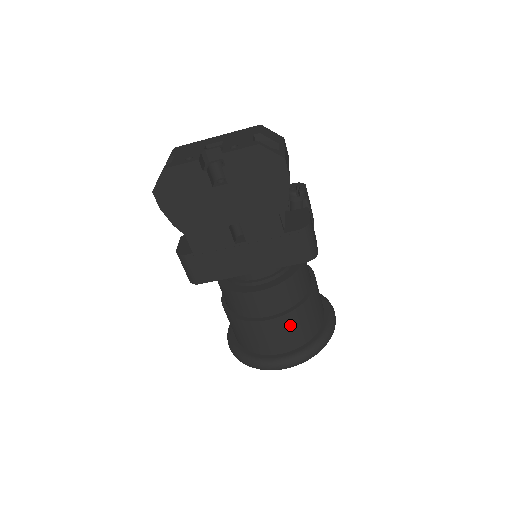
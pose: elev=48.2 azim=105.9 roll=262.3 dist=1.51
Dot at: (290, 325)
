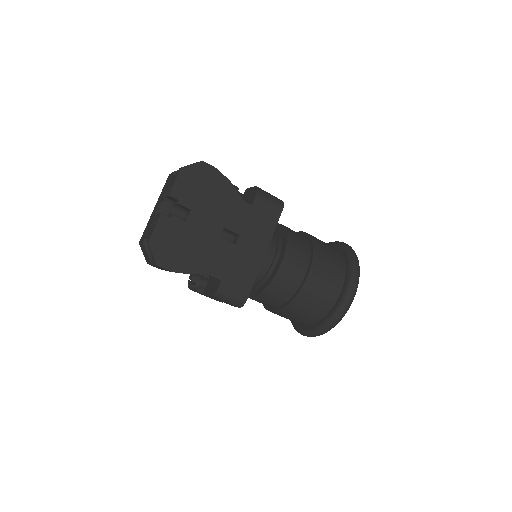
Dot at: (323, 262)
